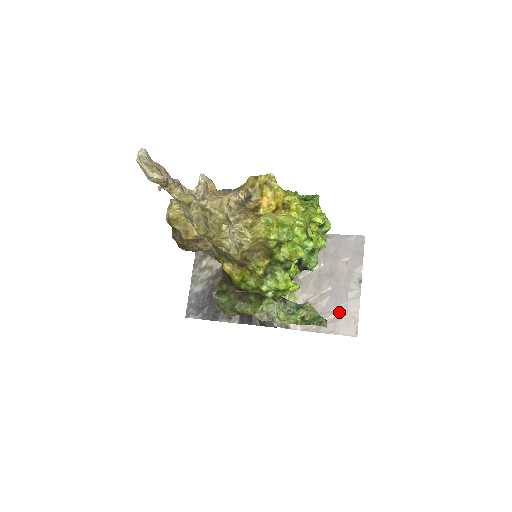
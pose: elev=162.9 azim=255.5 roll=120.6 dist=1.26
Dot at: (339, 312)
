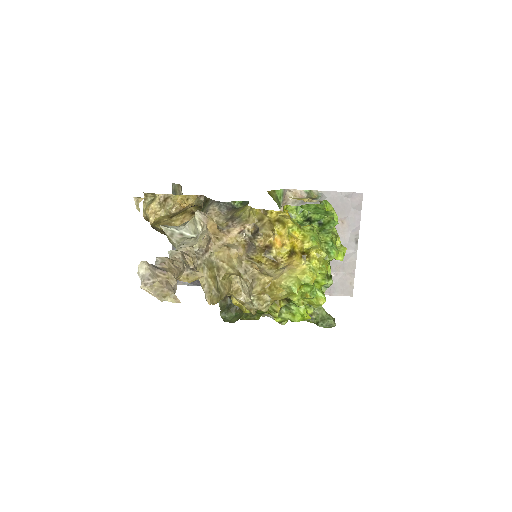
Dot at: (335, 274)
